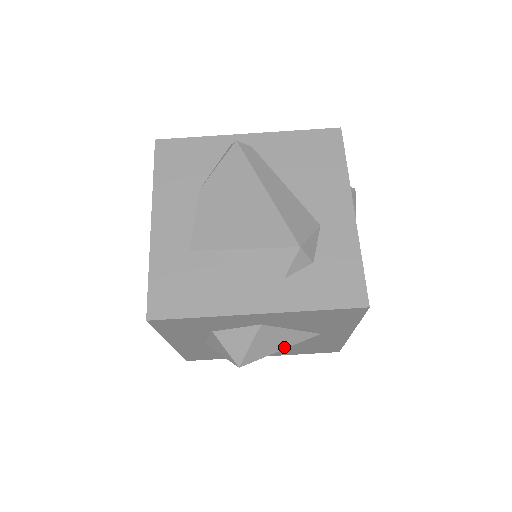
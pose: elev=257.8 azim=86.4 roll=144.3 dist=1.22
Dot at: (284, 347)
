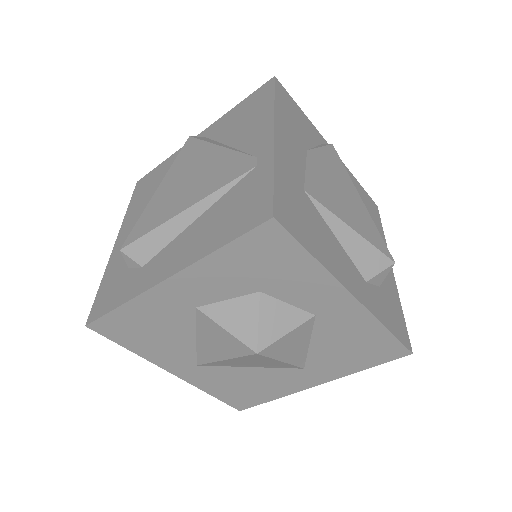
Dot at: (287, 360)
